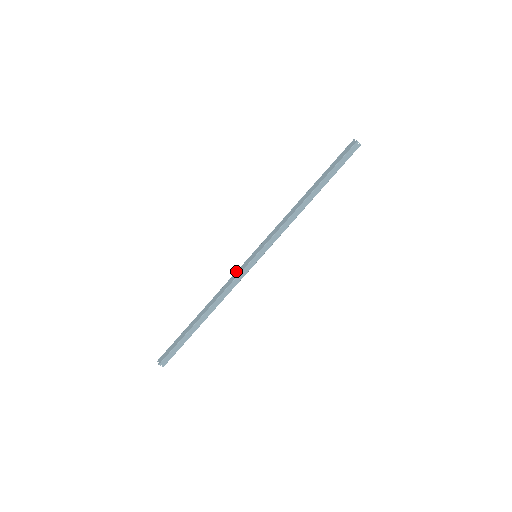
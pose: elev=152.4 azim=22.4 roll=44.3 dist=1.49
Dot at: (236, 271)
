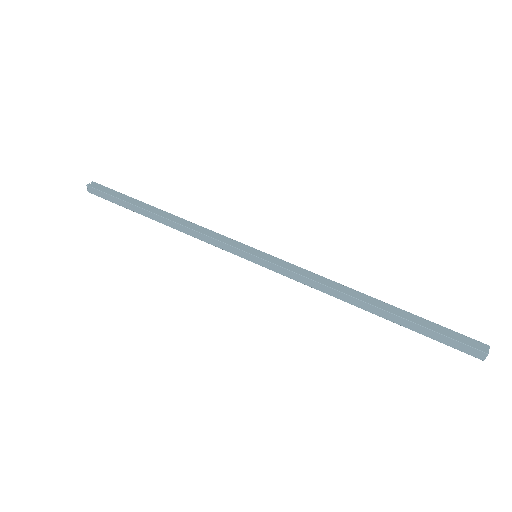
Dot at: occluded
